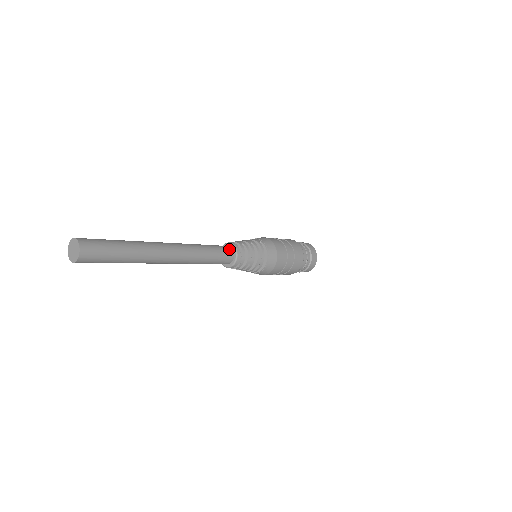
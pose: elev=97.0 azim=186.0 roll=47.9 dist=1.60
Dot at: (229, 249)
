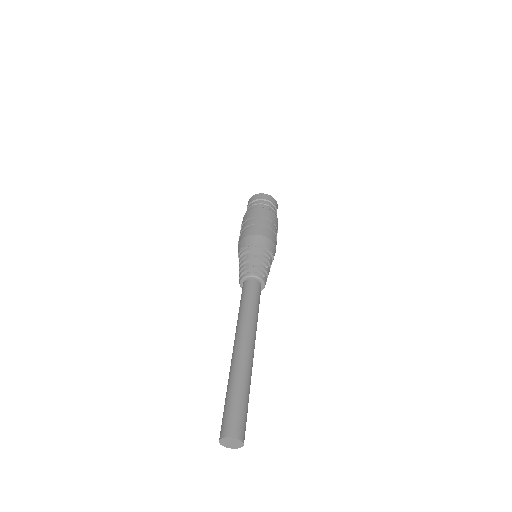
Dot at: (254, 283)
